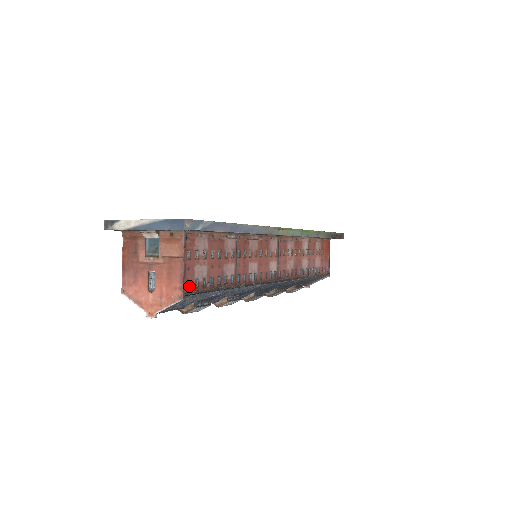
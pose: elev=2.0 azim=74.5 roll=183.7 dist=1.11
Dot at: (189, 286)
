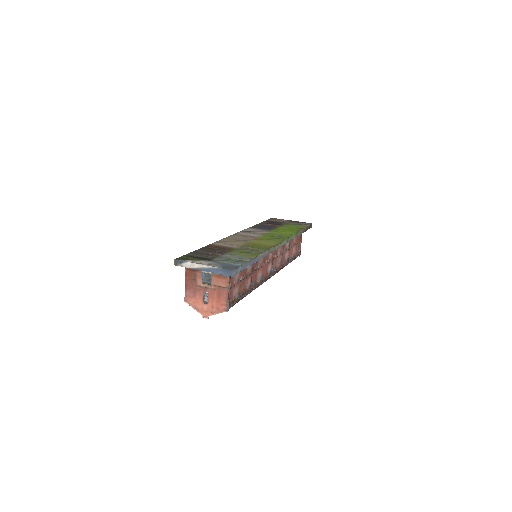
Dot at: (230, 302)
